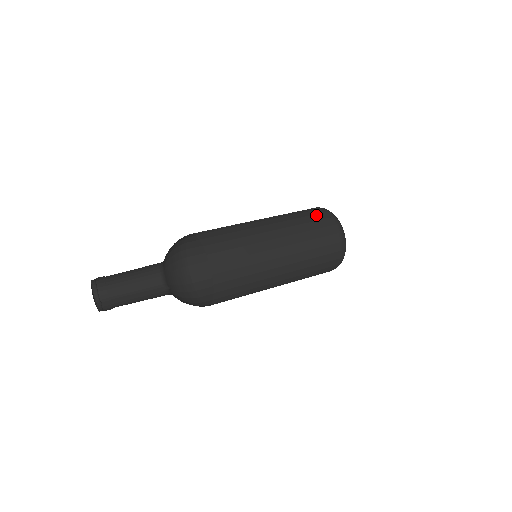
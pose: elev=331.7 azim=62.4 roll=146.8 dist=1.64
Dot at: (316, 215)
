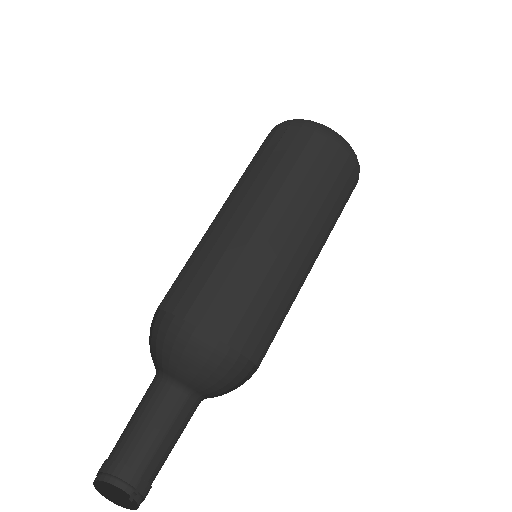
Dot at: (270, 142)
